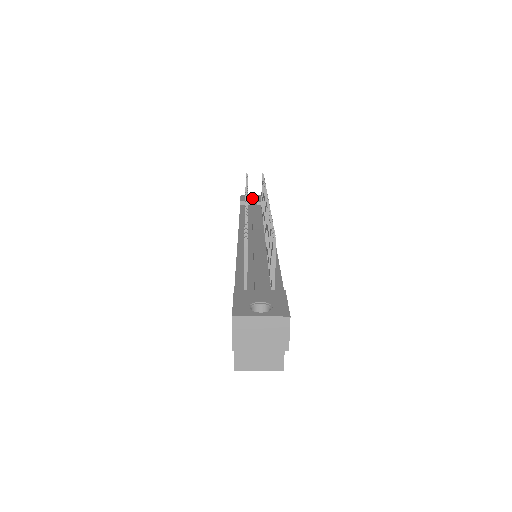
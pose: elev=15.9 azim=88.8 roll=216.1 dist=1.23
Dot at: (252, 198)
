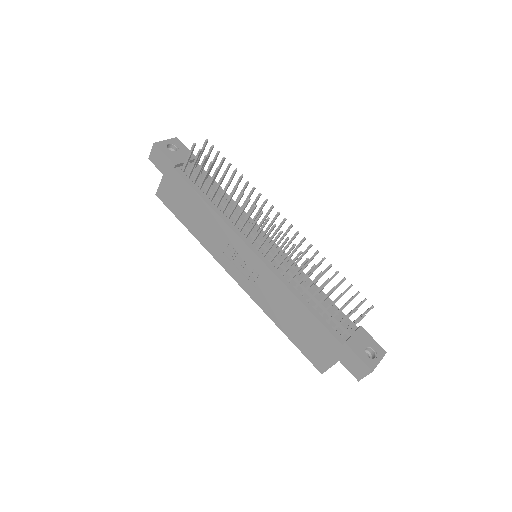
Dot at: (175, 152)
